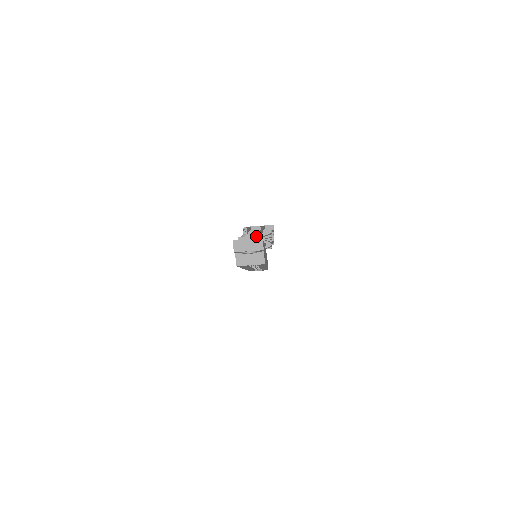
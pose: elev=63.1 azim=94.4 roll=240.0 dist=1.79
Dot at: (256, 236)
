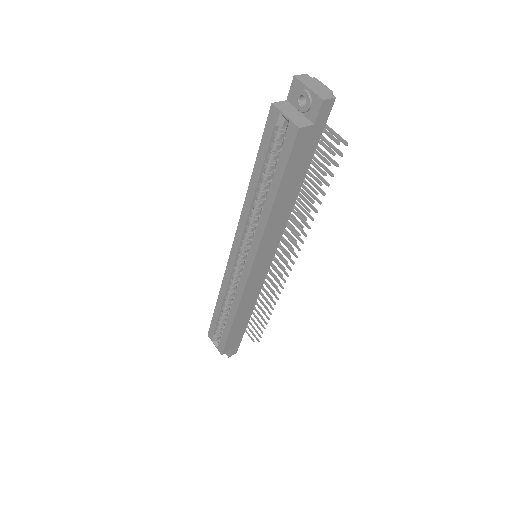
Dot at: (332, 91)
